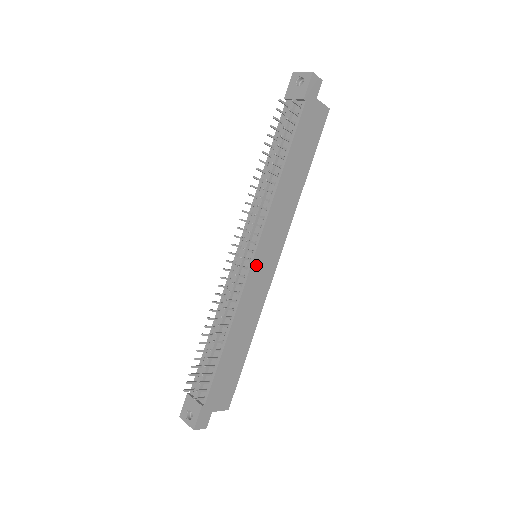
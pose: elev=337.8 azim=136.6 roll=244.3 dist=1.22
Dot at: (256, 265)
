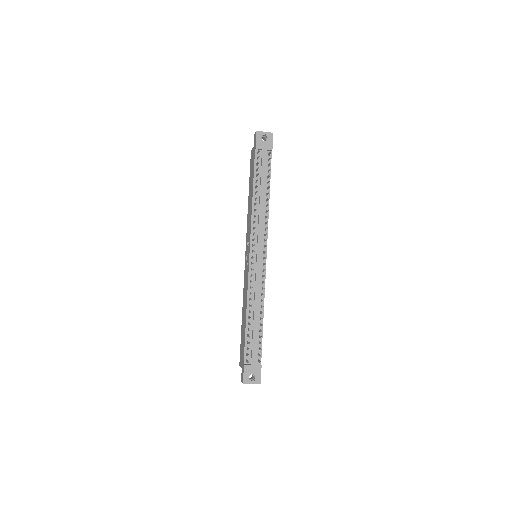
Dot at: (265, 261)
